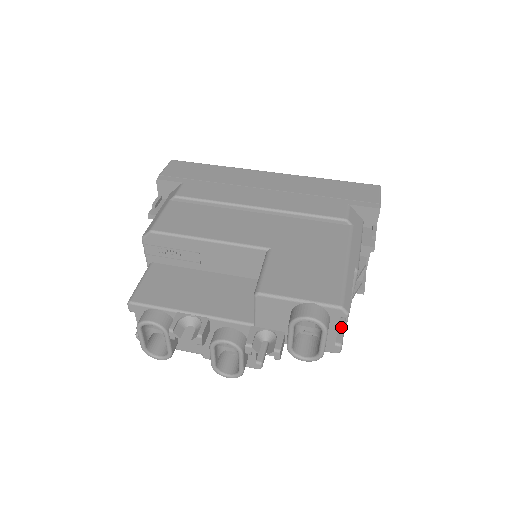
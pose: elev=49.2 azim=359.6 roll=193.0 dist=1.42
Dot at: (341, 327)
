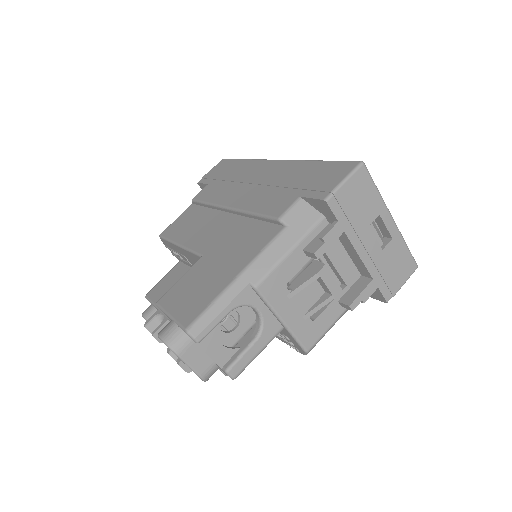
Dot at: (241, 351)
